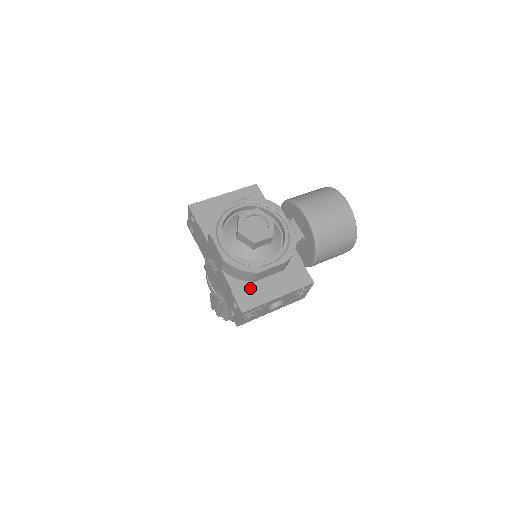
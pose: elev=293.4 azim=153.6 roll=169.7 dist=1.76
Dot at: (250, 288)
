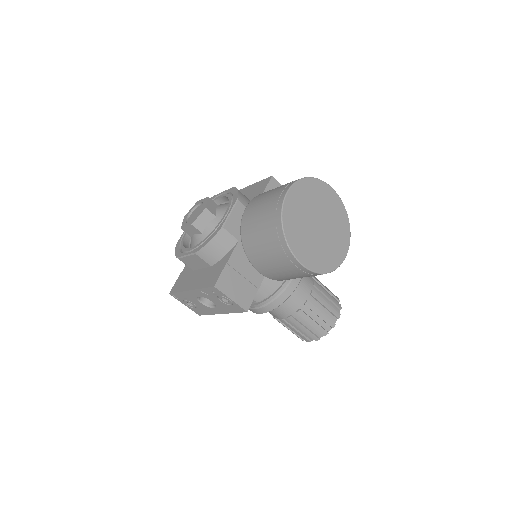
Dot at: (187, 275)
